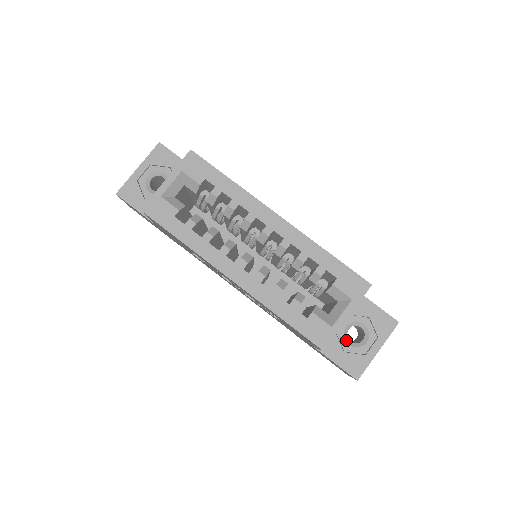
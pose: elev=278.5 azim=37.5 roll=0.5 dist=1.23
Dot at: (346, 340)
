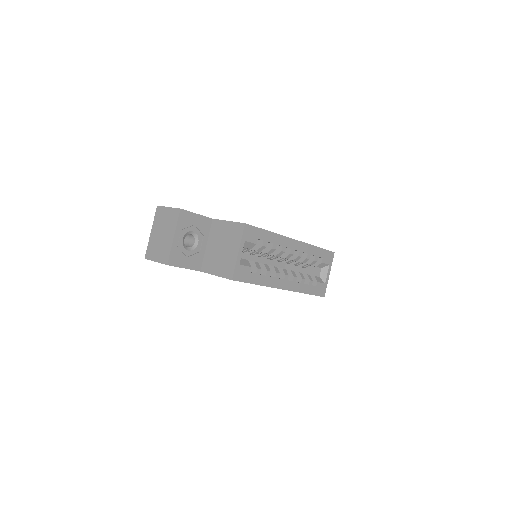
Dot at: occluded
